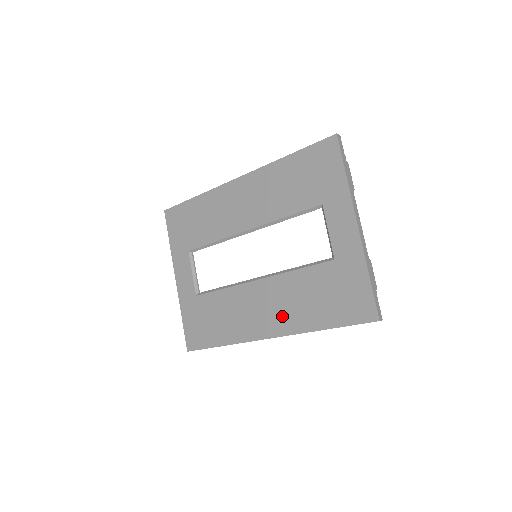
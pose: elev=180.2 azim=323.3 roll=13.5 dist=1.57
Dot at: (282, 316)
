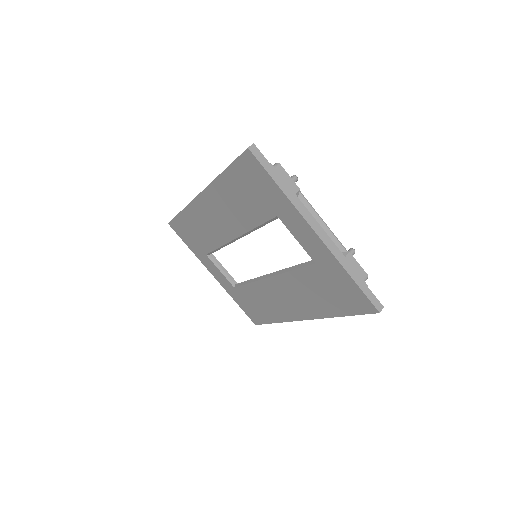
Dot at: (303, 305)
